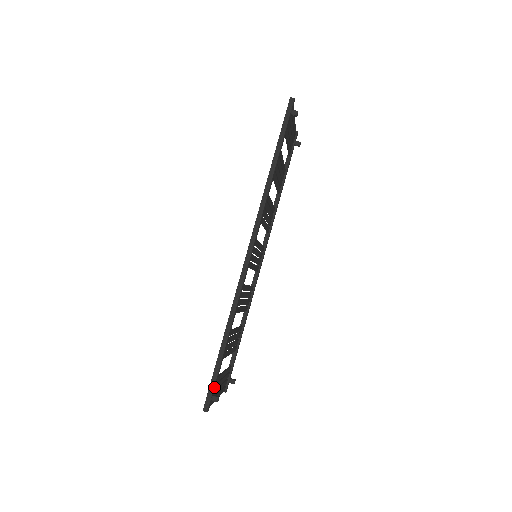
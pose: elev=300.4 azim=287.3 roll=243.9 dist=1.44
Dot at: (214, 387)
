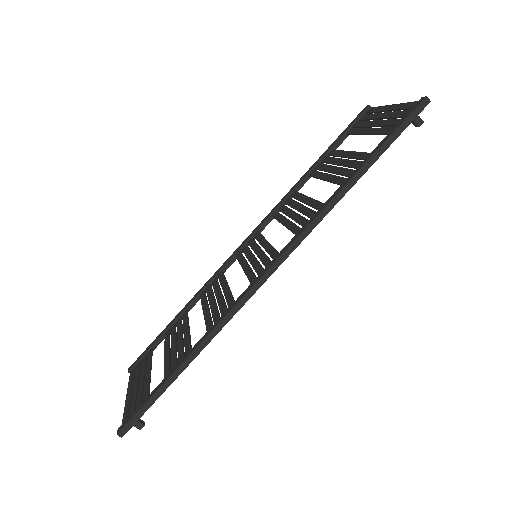
Dot at: (144, 412)
